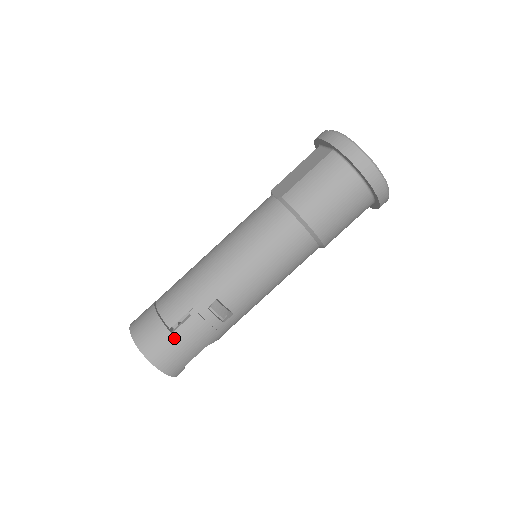
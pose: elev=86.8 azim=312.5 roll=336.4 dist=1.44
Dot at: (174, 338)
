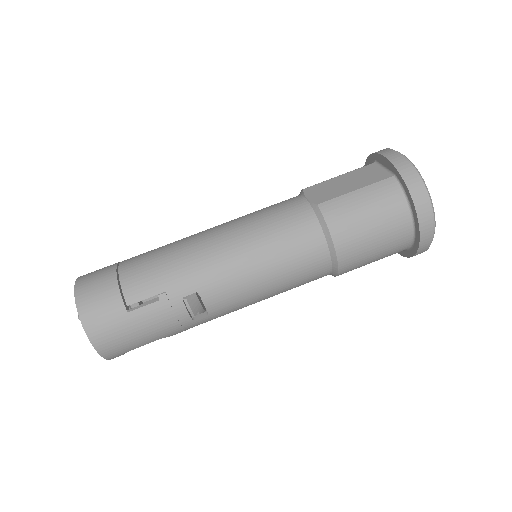
Dot at: (128, 319)
